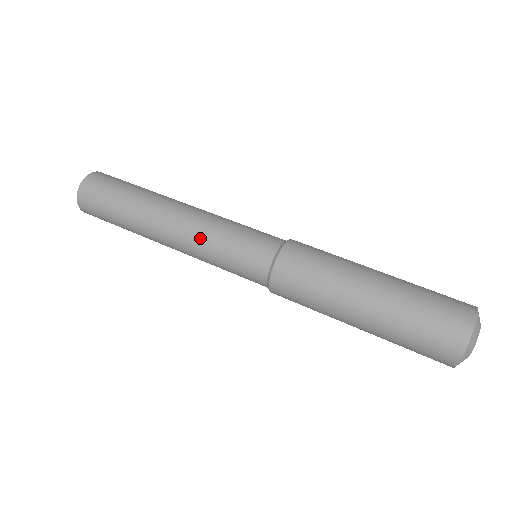
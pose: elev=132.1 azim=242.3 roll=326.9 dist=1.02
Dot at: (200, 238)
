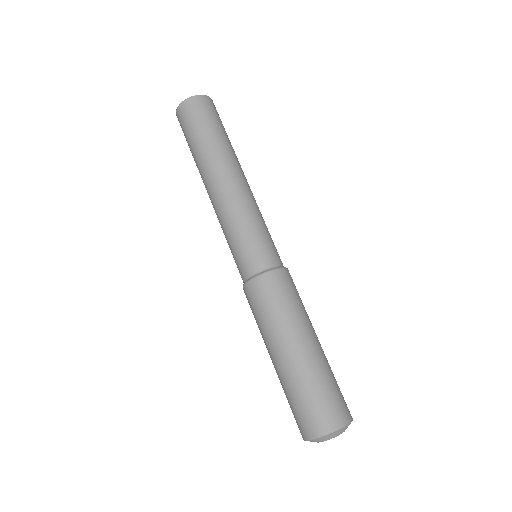
Dot at: (222, 218)
